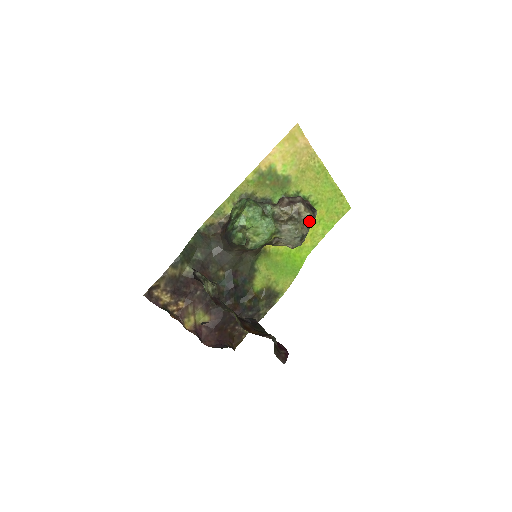
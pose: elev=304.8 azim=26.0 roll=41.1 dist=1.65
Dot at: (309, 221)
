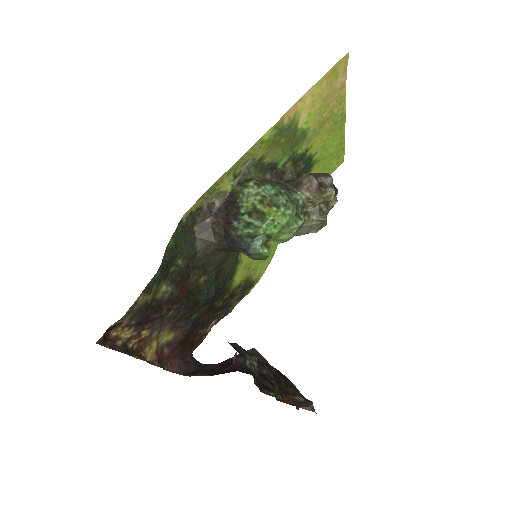
Dot at: occluded
